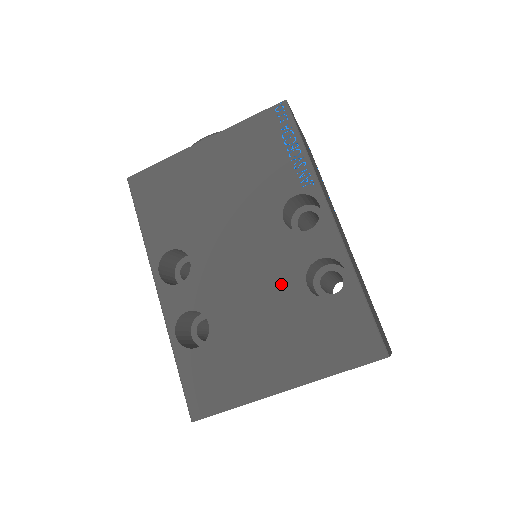
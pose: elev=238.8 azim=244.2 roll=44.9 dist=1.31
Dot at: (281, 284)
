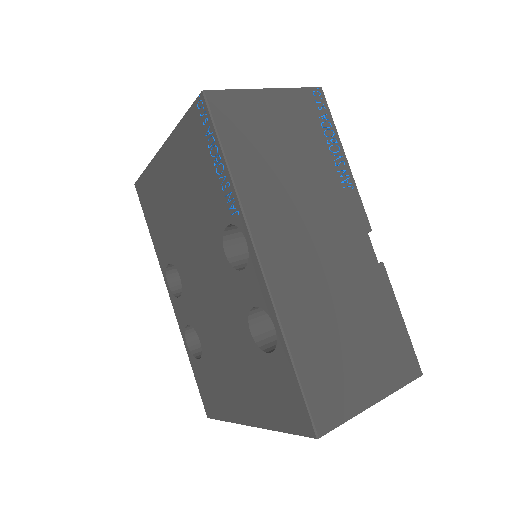
Dot at: (233, 323)
